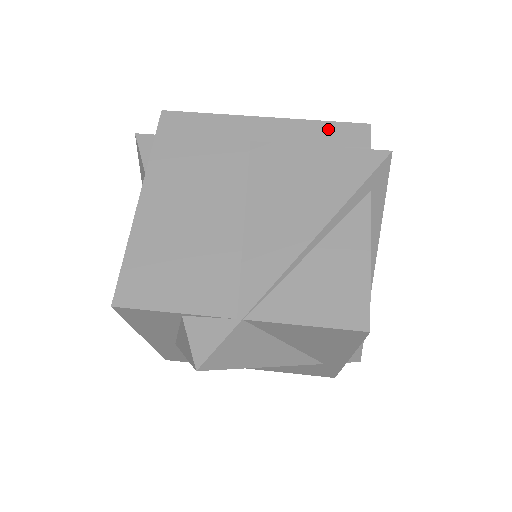
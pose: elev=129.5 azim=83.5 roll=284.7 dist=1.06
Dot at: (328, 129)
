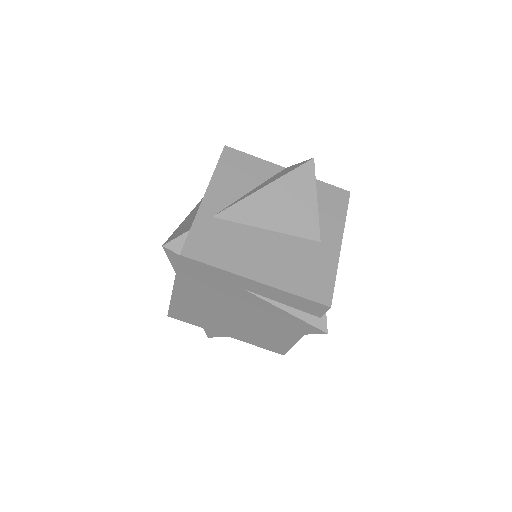
Dot at: (299, 301)
